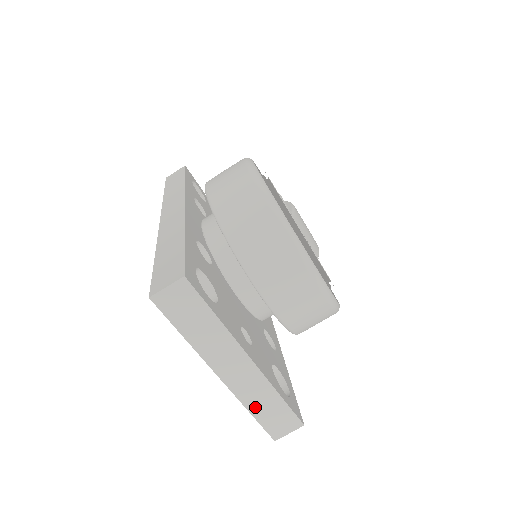
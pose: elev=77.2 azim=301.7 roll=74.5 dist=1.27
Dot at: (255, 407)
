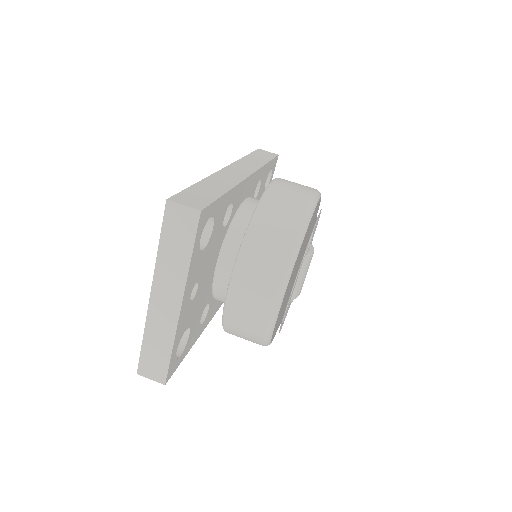
Dot at: (150, 338)
